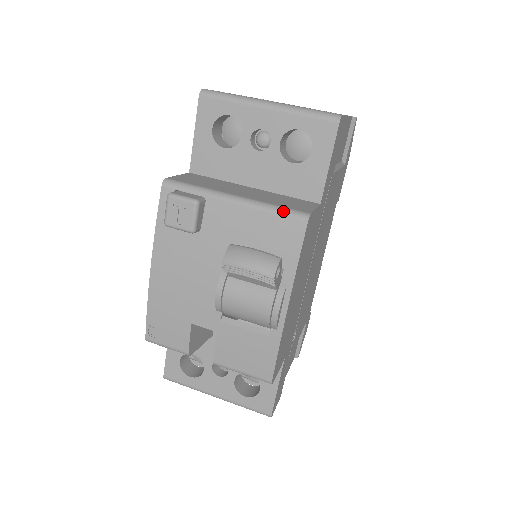
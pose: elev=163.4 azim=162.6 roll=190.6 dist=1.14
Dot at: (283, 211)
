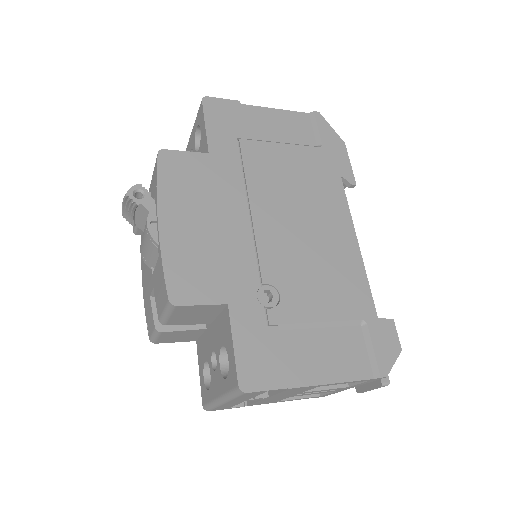
Dot at: occluded
